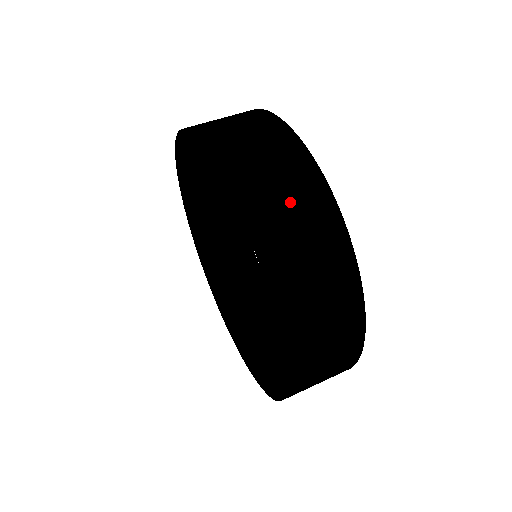
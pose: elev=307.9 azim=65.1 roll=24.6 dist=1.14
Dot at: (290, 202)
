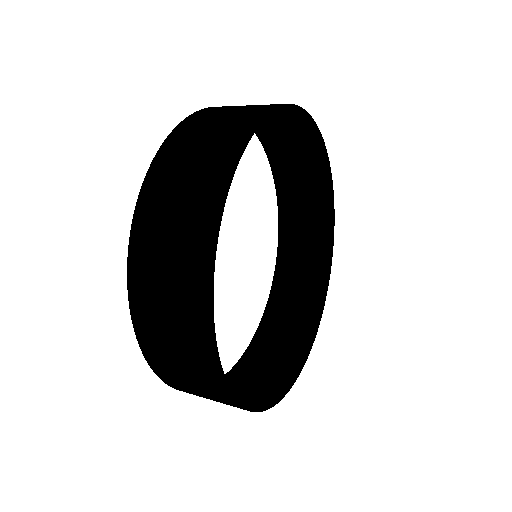
Dot at: (291, 136)
